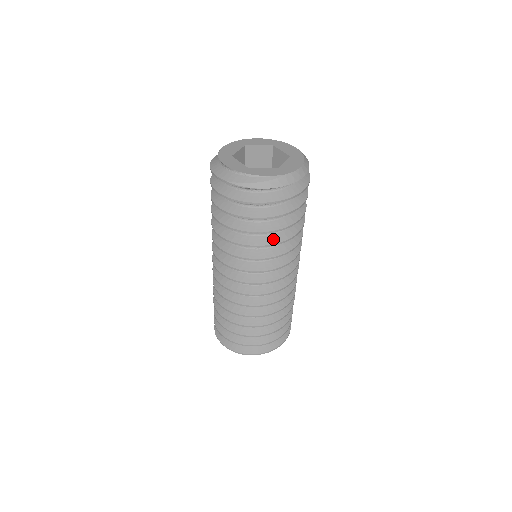
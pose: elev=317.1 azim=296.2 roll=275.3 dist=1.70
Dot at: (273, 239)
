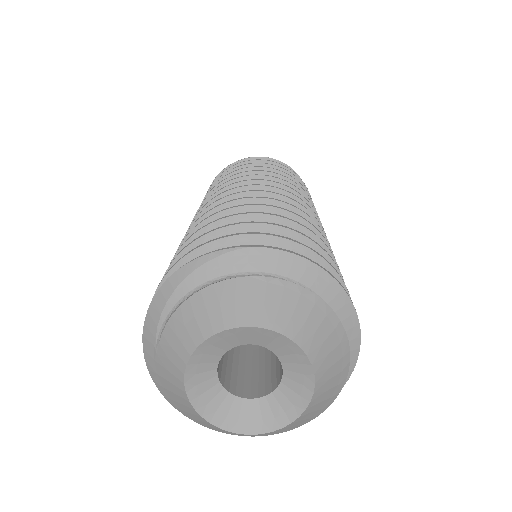
Dot at: occluded
